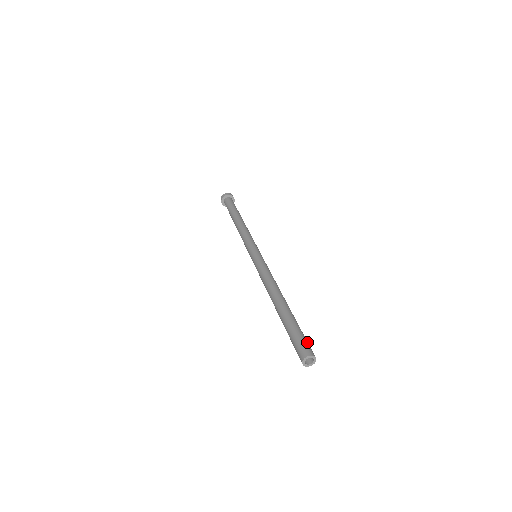
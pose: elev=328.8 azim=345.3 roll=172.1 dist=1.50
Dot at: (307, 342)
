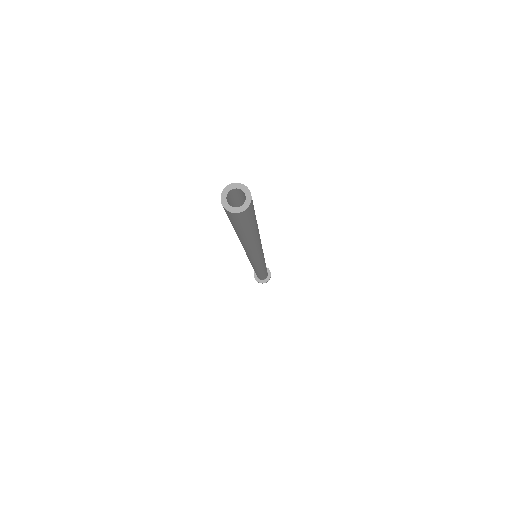
Dot at: occluded
